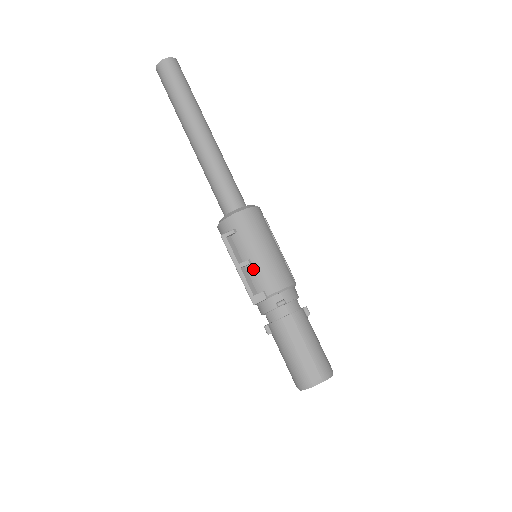
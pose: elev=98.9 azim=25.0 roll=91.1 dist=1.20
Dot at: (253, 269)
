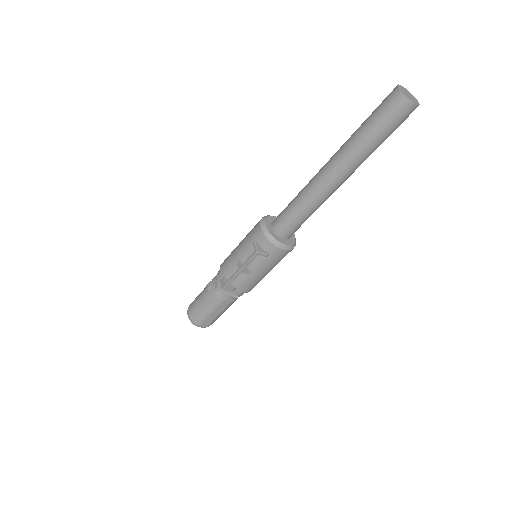
Dot at: (246, 276)
